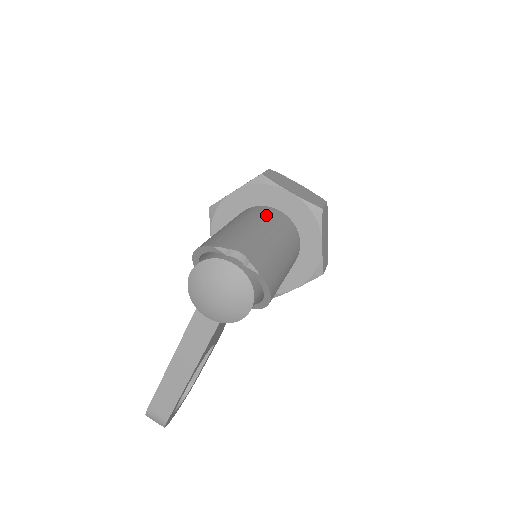
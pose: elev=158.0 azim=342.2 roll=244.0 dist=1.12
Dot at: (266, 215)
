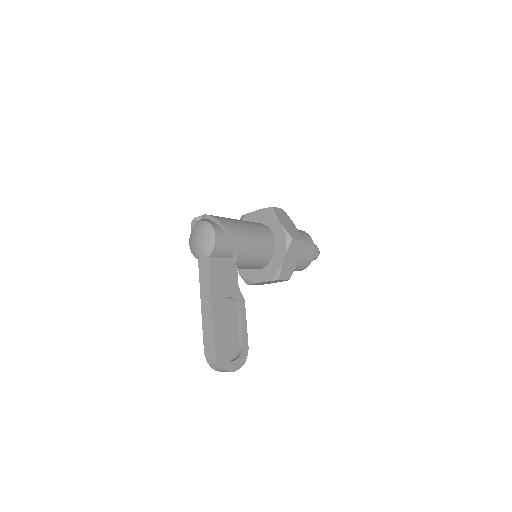
Dot at: occluded
